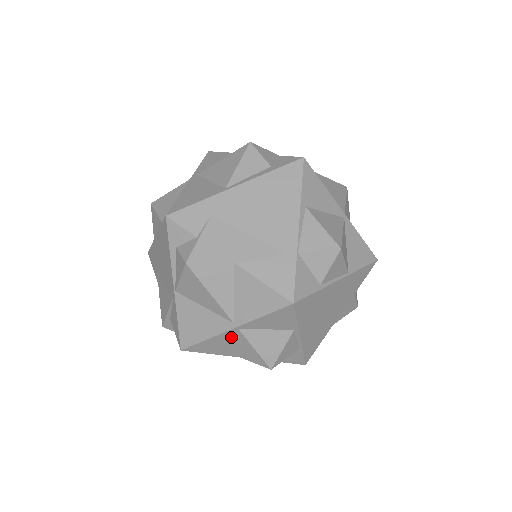
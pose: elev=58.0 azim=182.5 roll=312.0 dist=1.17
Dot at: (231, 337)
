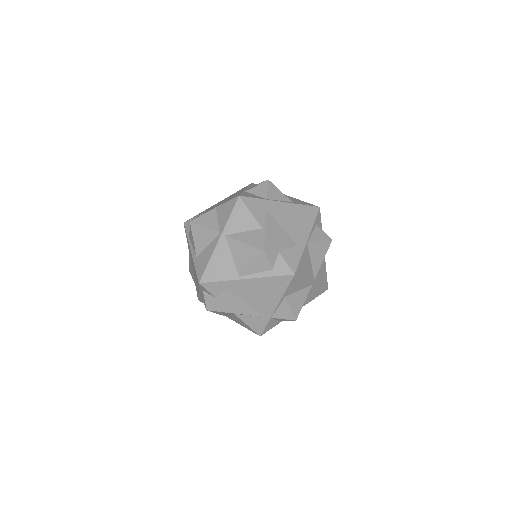
Dot at: occluded
